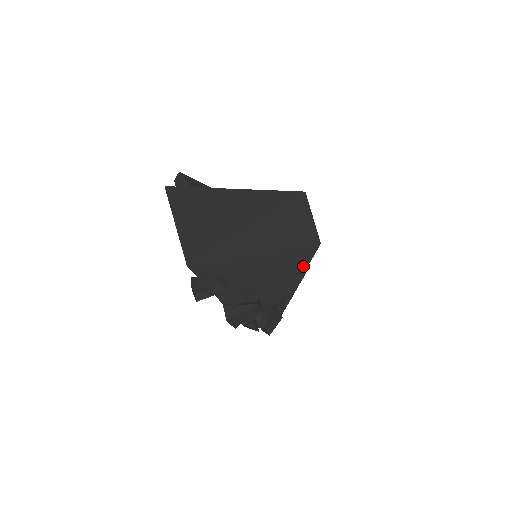
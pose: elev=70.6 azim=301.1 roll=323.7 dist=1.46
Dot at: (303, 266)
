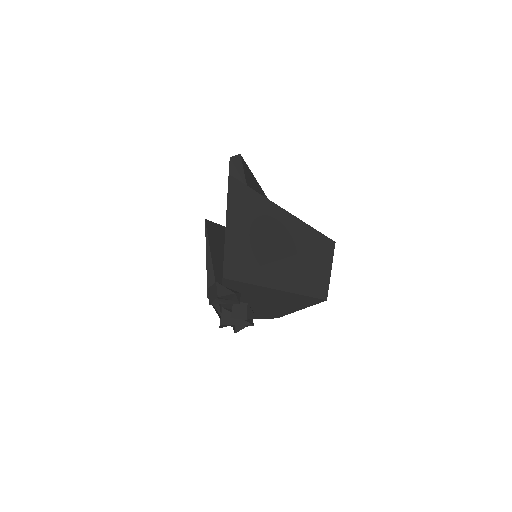
Dot at: (301, 307)
